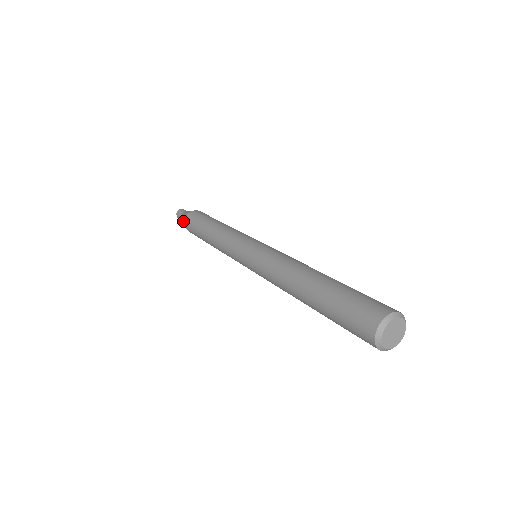
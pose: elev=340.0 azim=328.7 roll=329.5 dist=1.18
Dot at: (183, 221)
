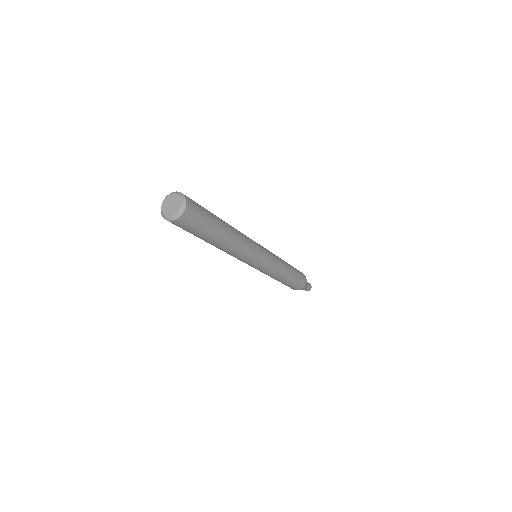
Dot at: occluded
